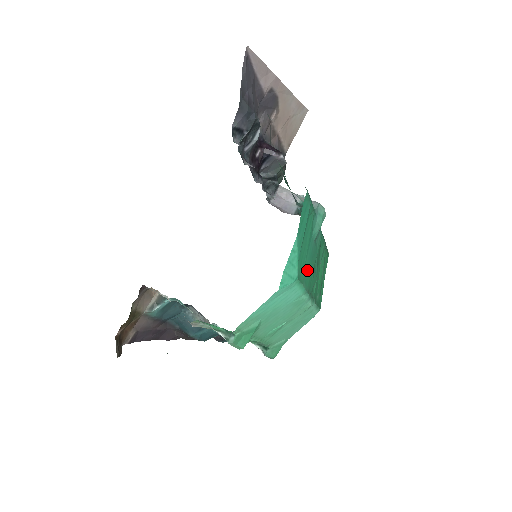
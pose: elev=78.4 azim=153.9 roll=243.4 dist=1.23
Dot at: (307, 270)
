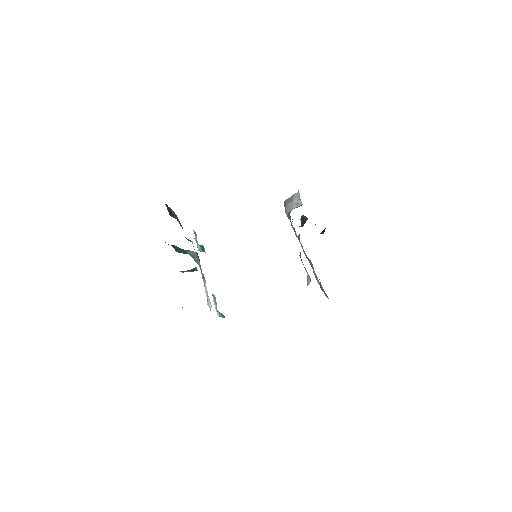
Dot at: occluded
